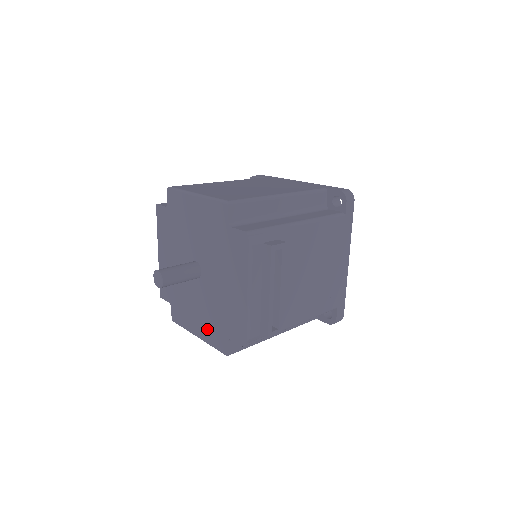
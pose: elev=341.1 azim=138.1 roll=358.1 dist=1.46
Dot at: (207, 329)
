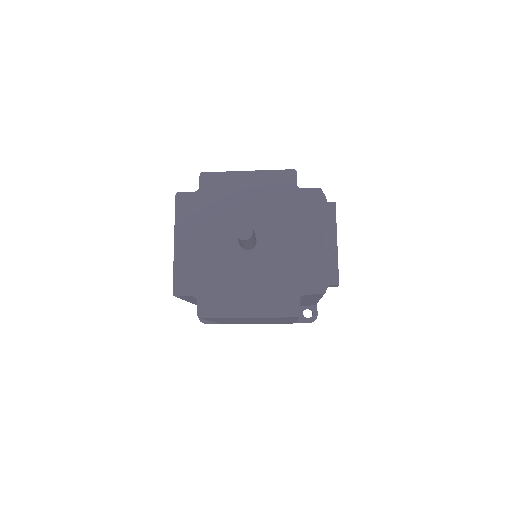
Dot at: (266, 299)
